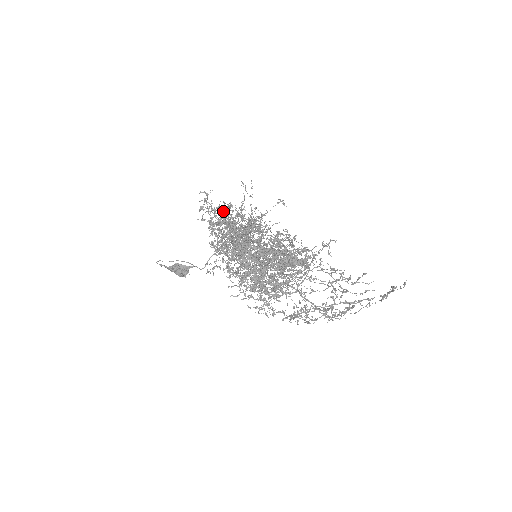
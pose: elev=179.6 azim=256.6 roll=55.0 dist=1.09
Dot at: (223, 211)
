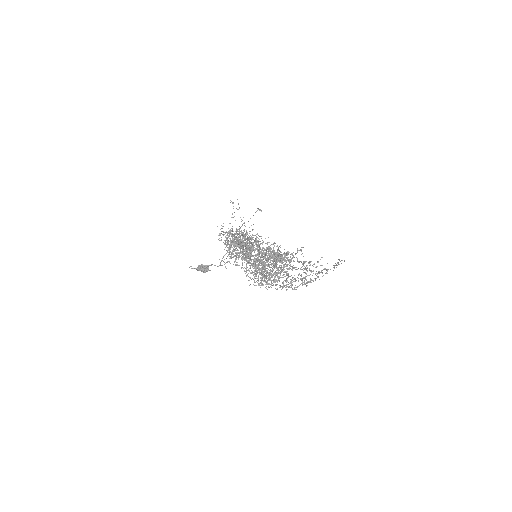
Dot at: occluded
